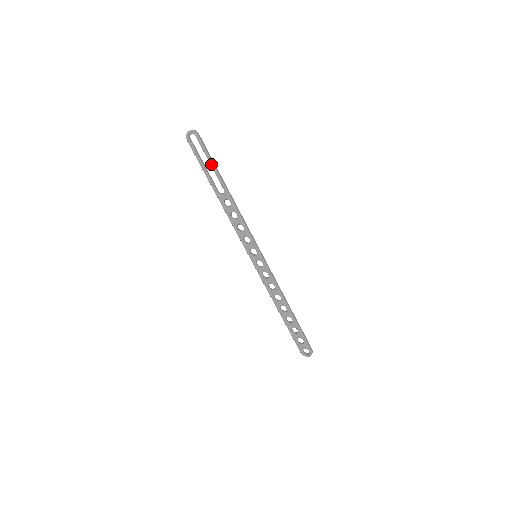
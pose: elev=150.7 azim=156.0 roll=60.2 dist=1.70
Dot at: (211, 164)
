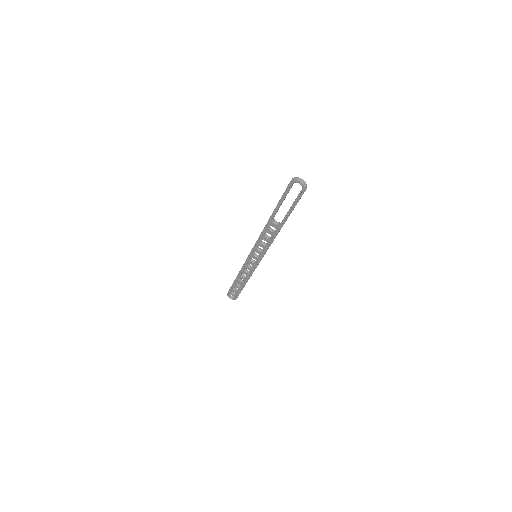
Dot at: (291, 209)
